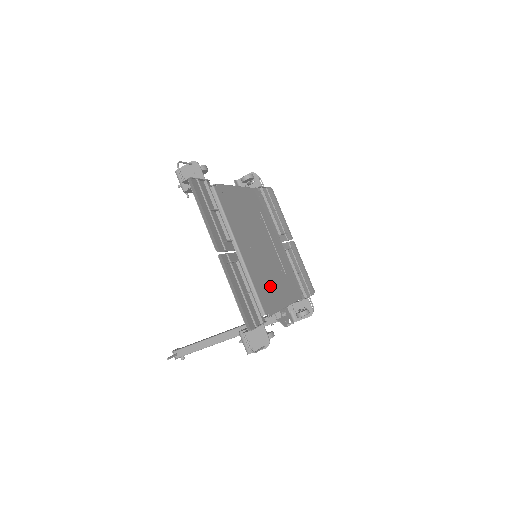
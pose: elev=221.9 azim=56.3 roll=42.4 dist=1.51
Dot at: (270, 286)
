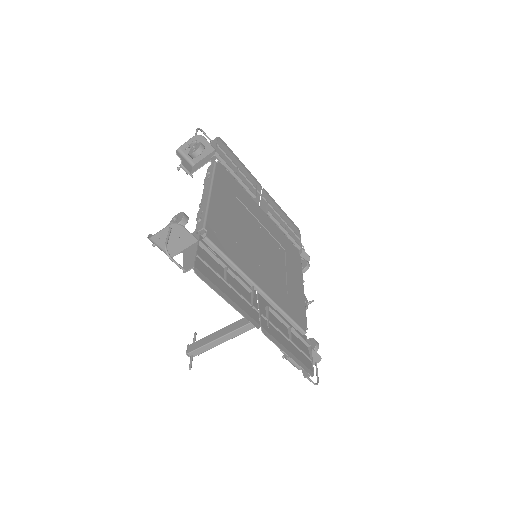
Dot at: (290, 290)
